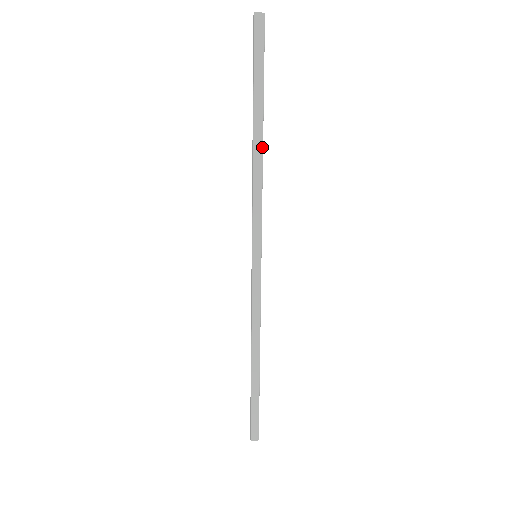
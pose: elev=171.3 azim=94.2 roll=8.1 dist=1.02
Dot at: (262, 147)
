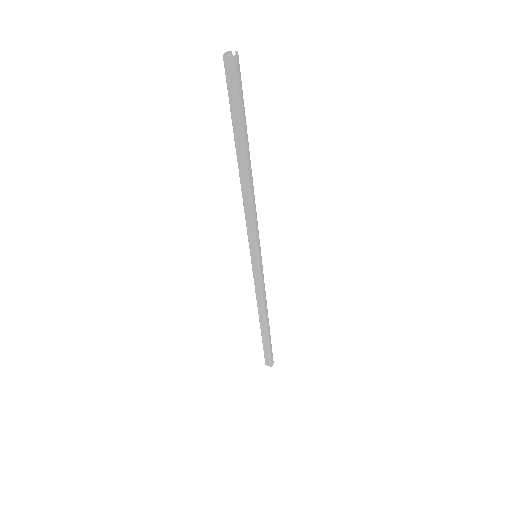
Dot at: occluded
